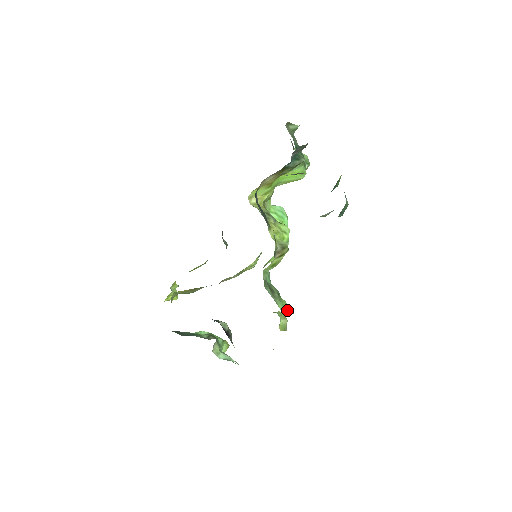
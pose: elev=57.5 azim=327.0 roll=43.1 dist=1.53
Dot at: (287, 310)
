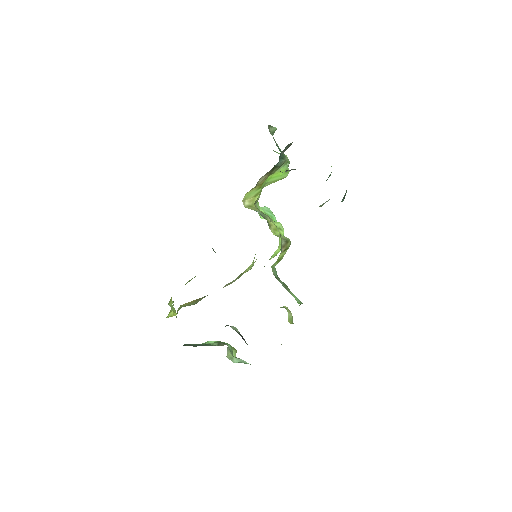
Dot at: occluded
